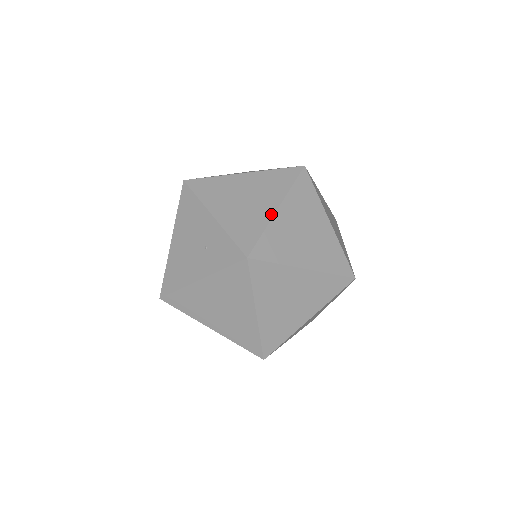
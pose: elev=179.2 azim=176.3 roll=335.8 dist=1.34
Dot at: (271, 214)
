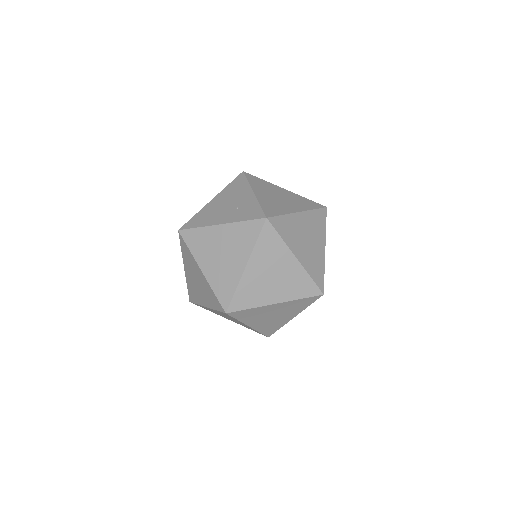
Dot at: (293, 211)
